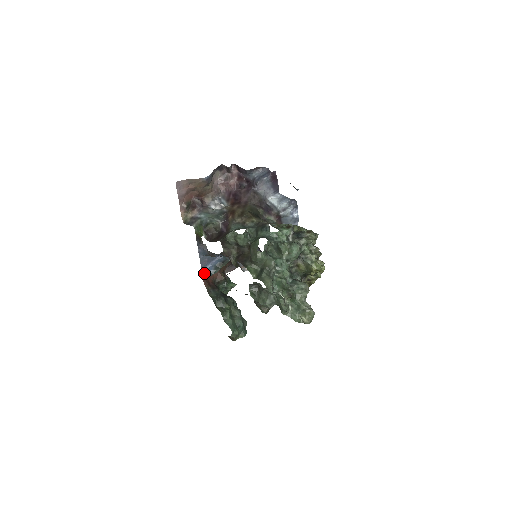
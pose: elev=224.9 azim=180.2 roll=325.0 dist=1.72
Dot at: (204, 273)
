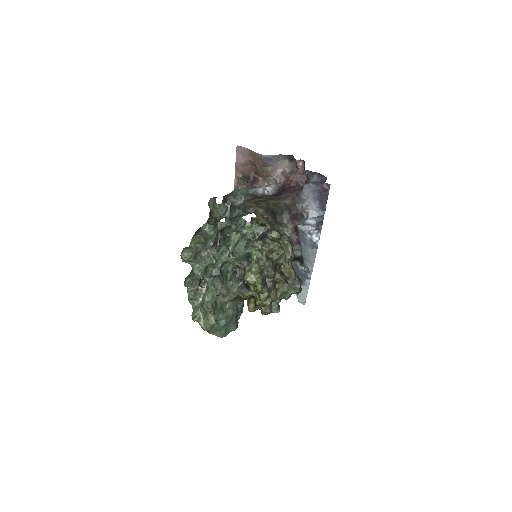
Dot at: occluded
